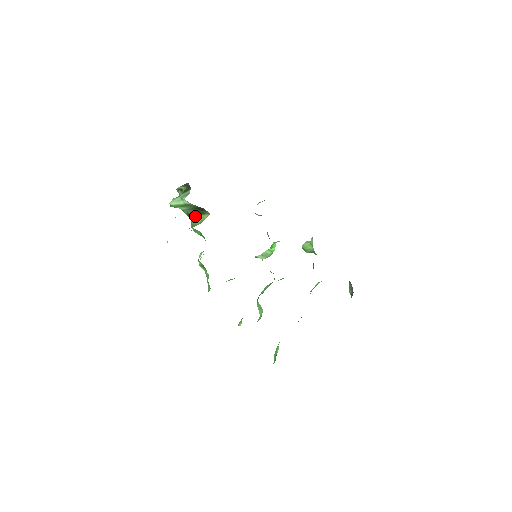
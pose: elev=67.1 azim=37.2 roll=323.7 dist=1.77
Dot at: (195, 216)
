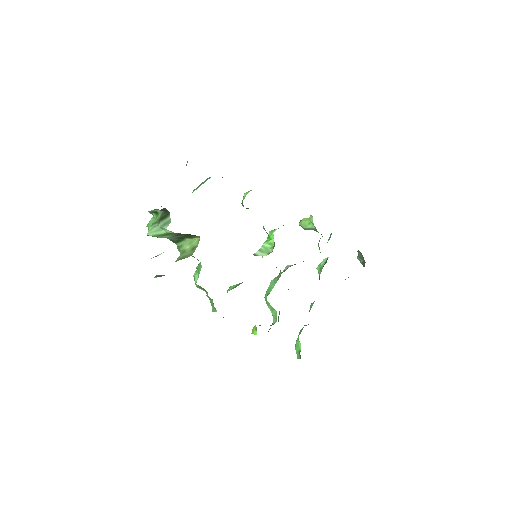
Dot at: (181, 240)
